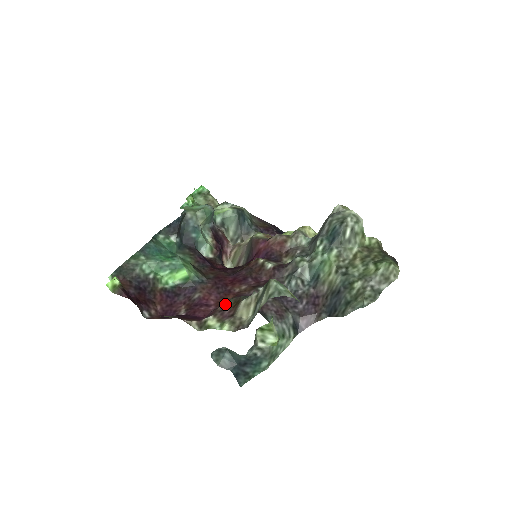
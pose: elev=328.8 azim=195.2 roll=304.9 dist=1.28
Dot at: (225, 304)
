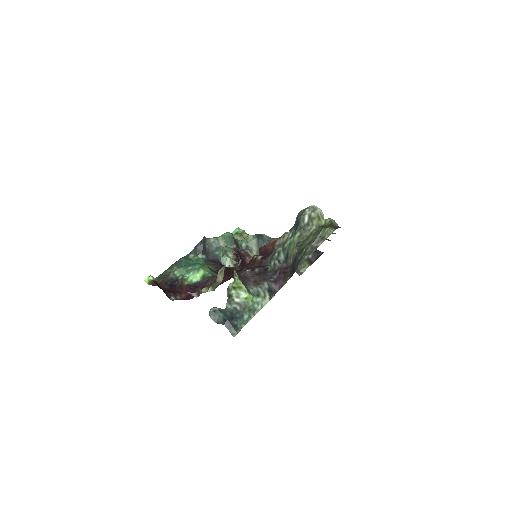
Dot at: (214, 279)
